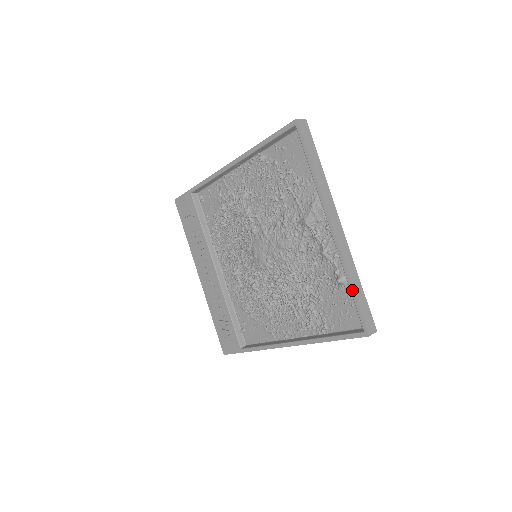
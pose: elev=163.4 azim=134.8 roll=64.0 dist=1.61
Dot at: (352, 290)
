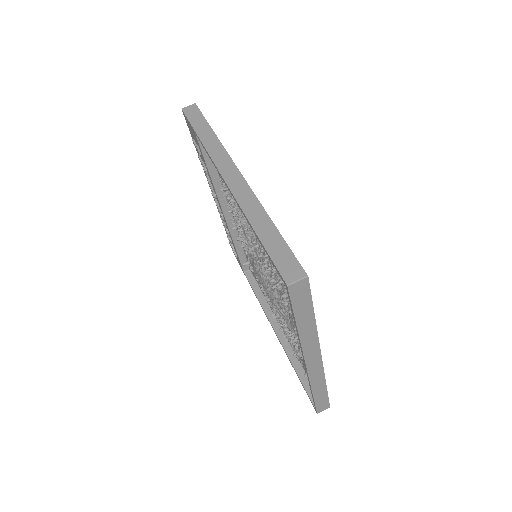
Dot at: (312, 394)
